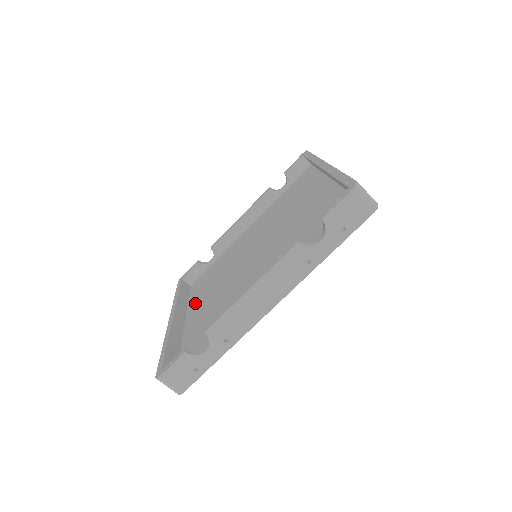
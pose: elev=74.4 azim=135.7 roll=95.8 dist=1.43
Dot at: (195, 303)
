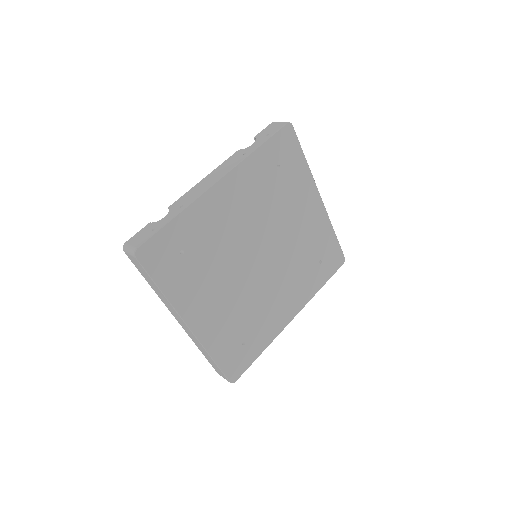
Dot at: occluded
